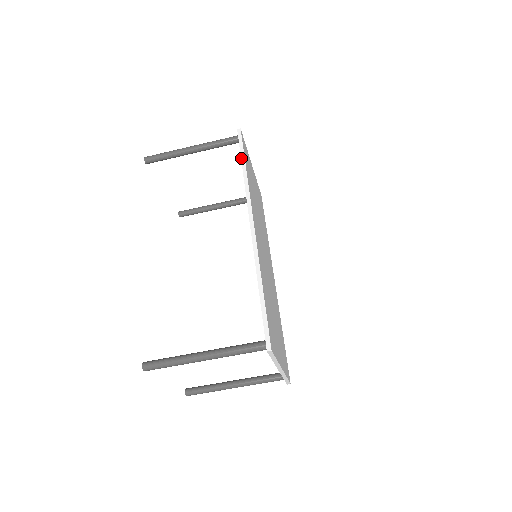
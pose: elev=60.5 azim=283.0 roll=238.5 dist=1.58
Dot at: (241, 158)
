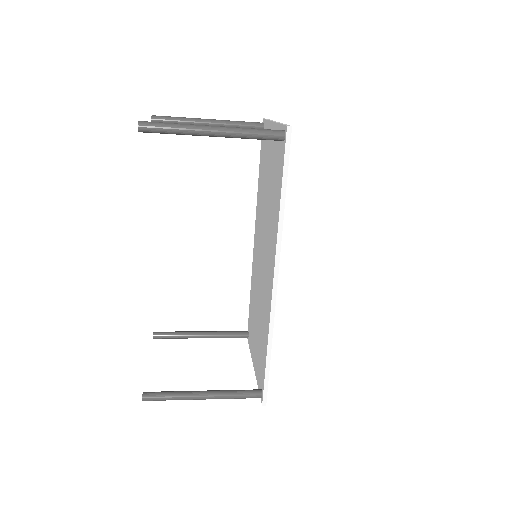
Dot at: (282, 182)
